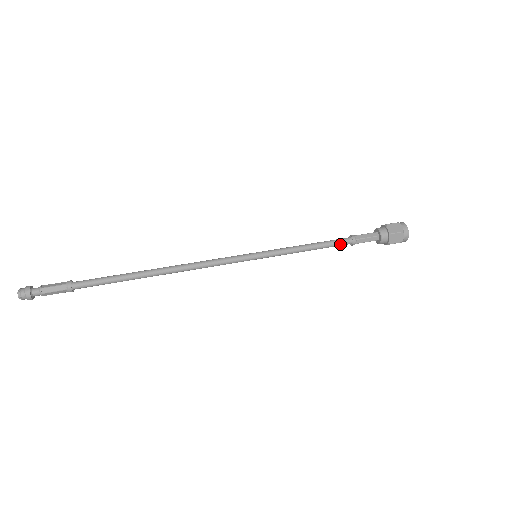
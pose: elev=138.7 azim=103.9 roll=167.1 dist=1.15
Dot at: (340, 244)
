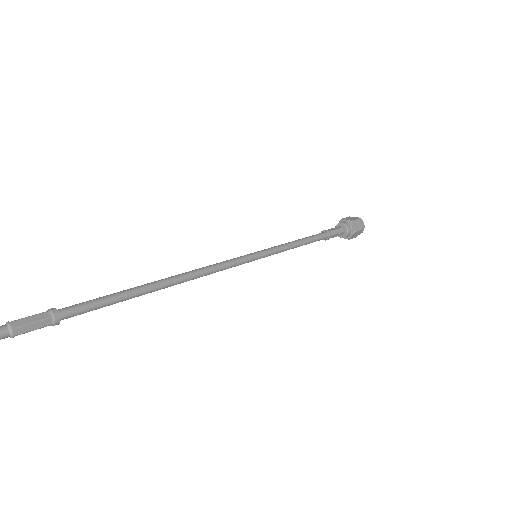
Dot at: (319, 237)
